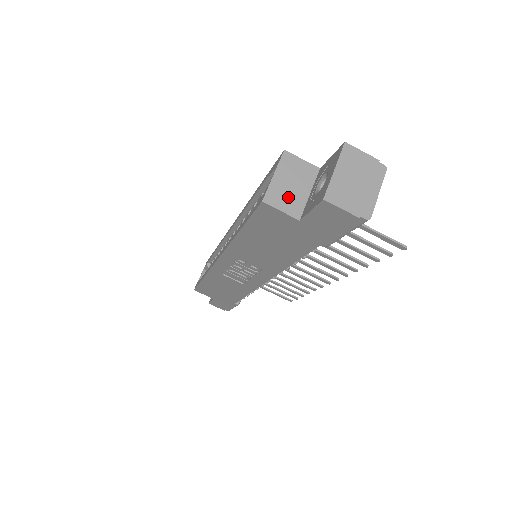
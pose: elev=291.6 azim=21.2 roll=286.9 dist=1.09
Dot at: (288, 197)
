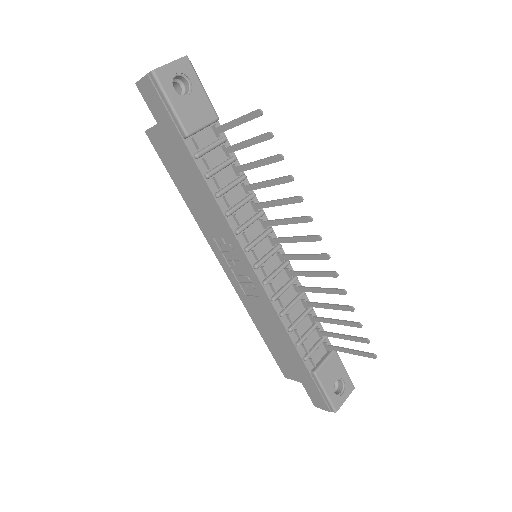
Dot at: occluded
